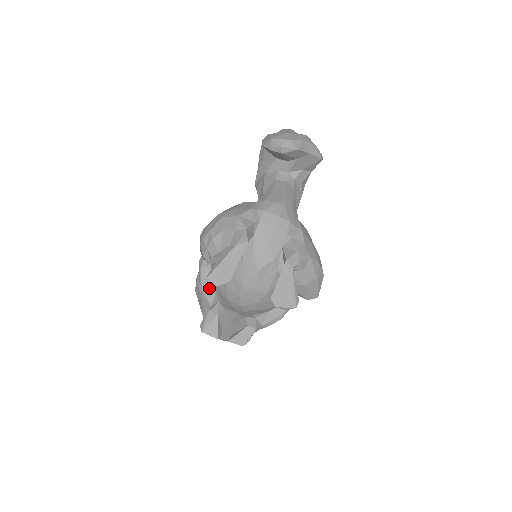
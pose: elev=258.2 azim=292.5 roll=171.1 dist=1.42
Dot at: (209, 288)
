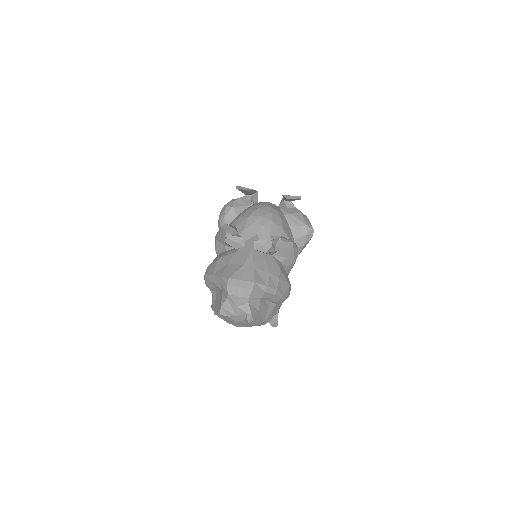
Dot at: occluded
